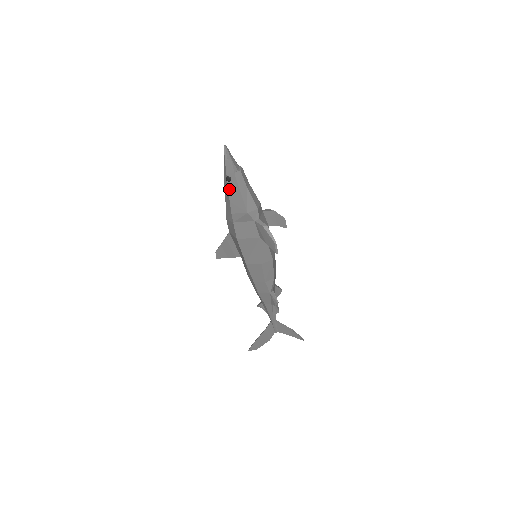
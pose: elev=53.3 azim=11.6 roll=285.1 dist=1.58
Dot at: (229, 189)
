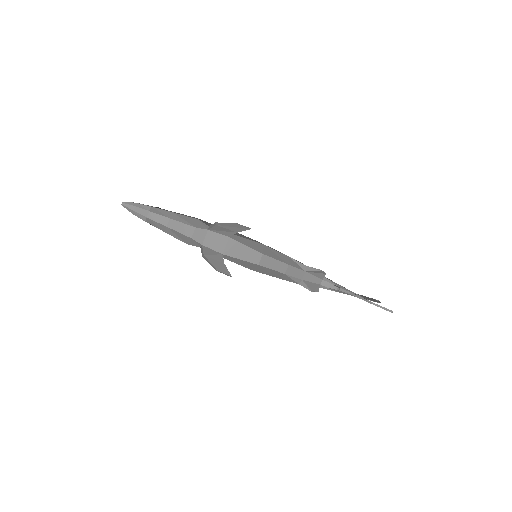
Dot at: occluded
